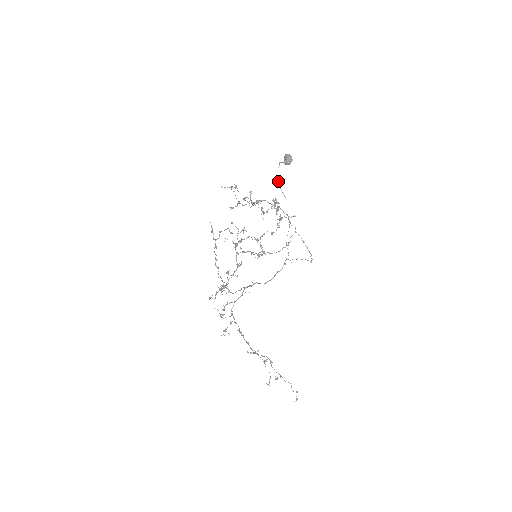
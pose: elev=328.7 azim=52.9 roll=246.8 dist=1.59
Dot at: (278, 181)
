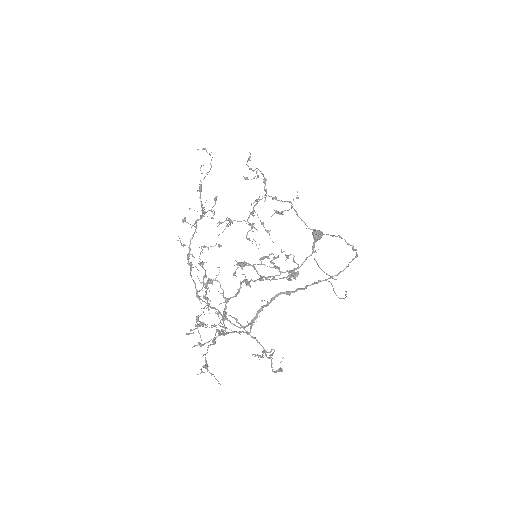
Dot at: (317, 264)
